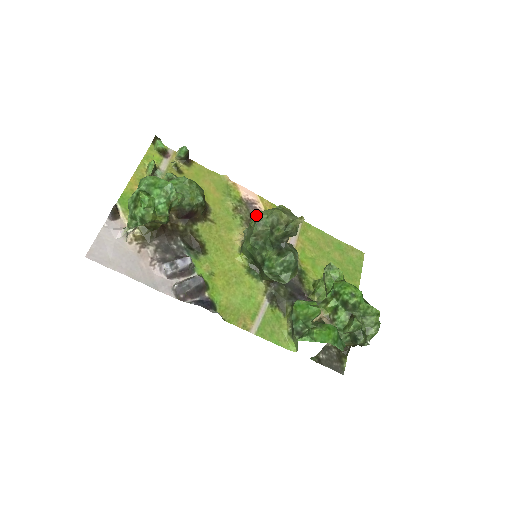
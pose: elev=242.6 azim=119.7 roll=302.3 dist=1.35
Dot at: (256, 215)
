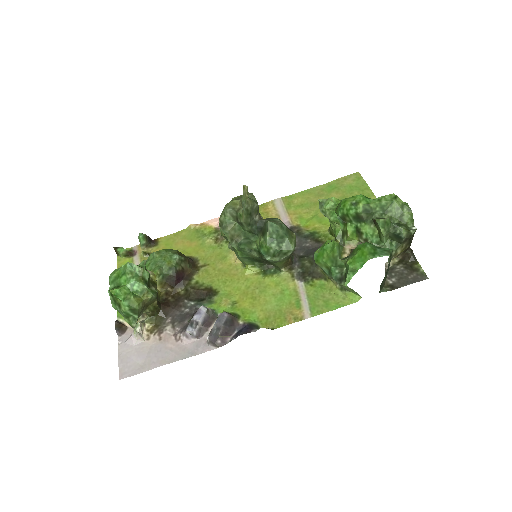
Dot at: occluded
